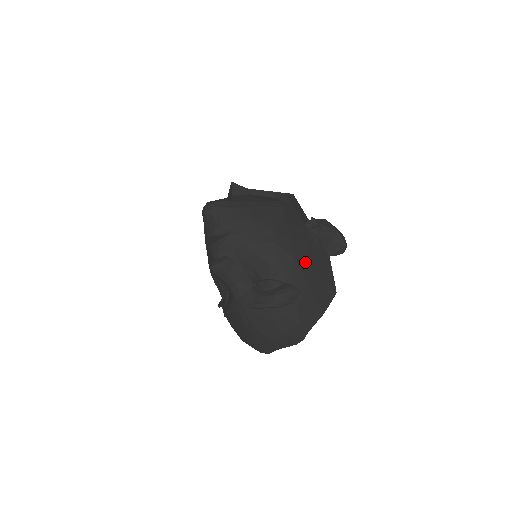
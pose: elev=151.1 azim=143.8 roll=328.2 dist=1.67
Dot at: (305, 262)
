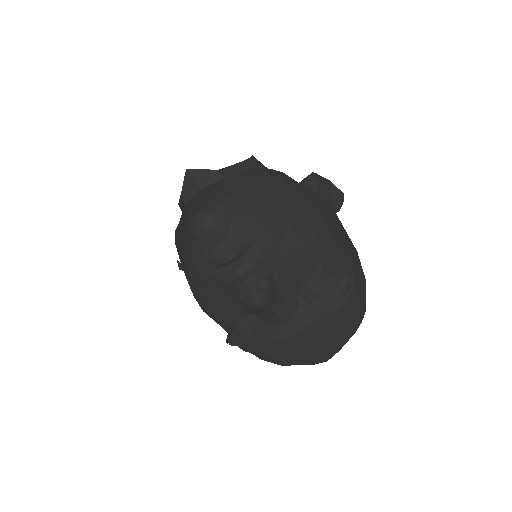
Dot at: (338, 234)
